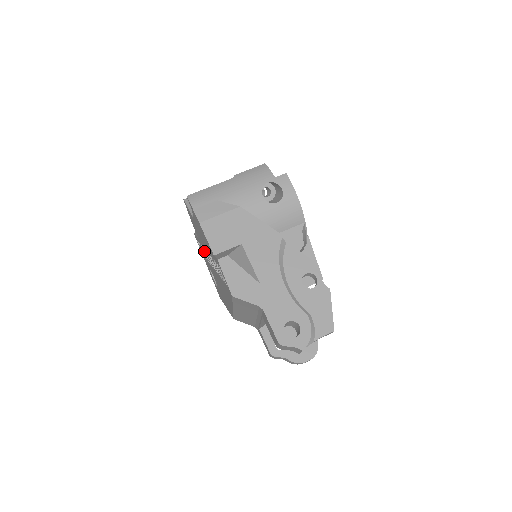
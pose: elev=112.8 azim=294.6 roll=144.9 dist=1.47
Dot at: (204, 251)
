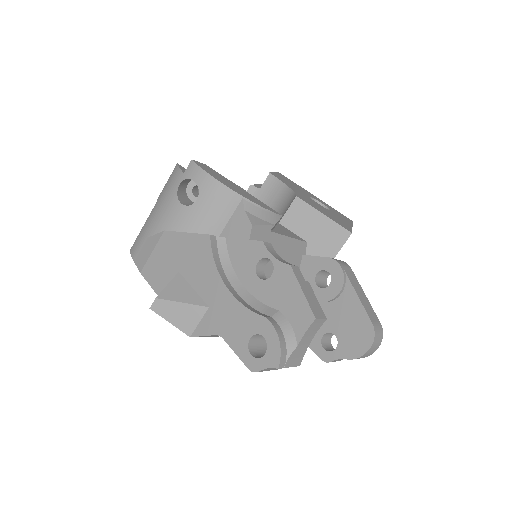
Dot at: occluded
